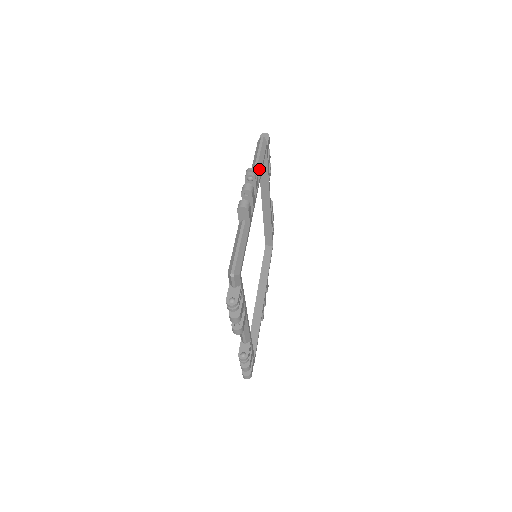
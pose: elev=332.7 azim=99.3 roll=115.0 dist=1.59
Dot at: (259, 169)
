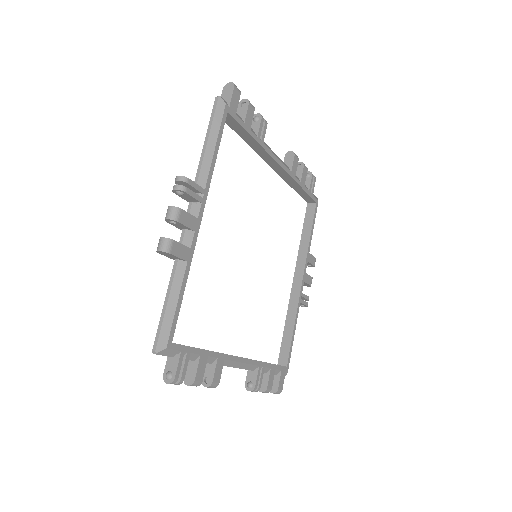
Dot at: (207, 160)
